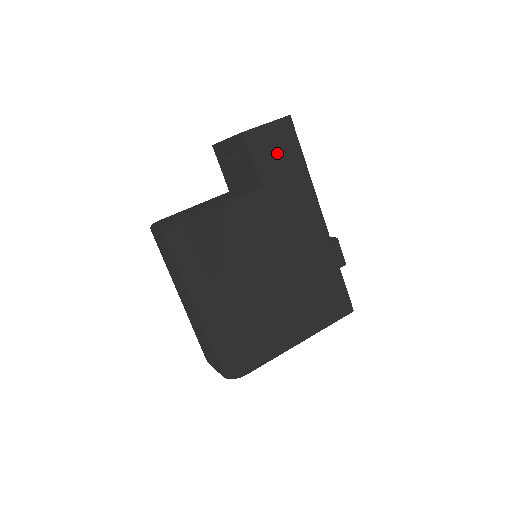
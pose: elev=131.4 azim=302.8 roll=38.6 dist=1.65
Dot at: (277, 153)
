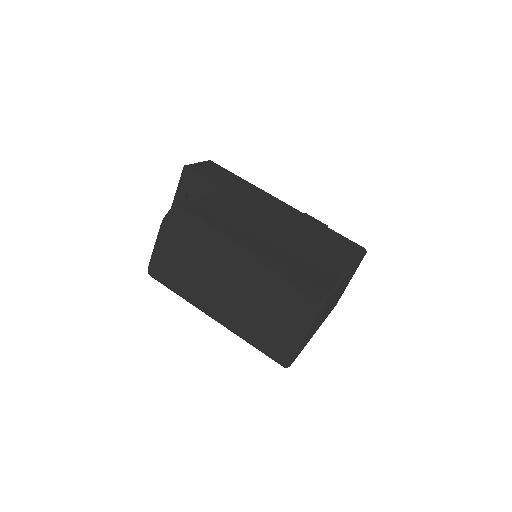
Dot at: (217, 174)
